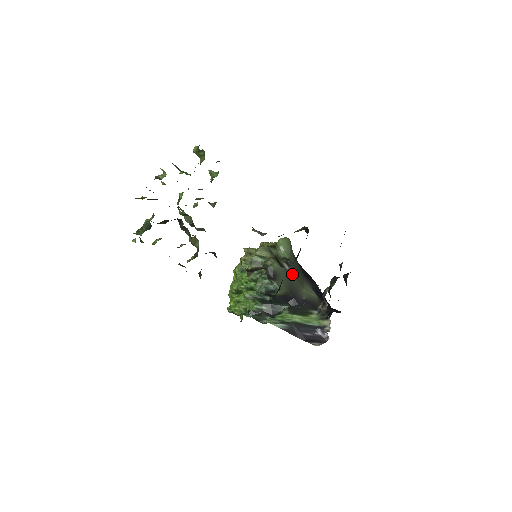
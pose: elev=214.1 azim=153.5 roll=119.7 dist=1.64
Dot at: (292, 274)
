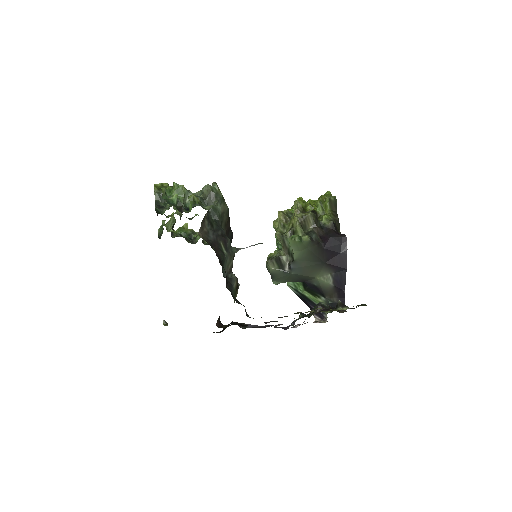
Dot at: (294, 274)
